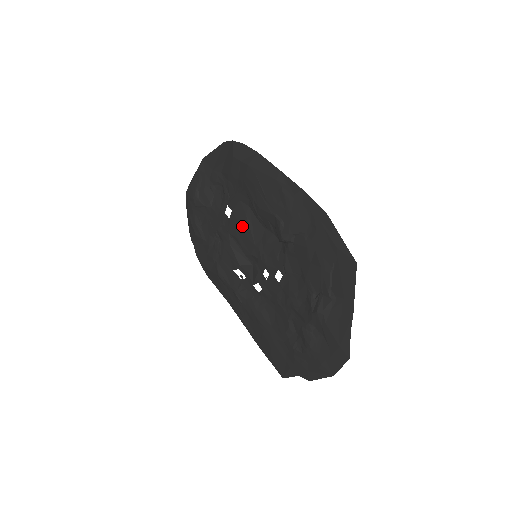
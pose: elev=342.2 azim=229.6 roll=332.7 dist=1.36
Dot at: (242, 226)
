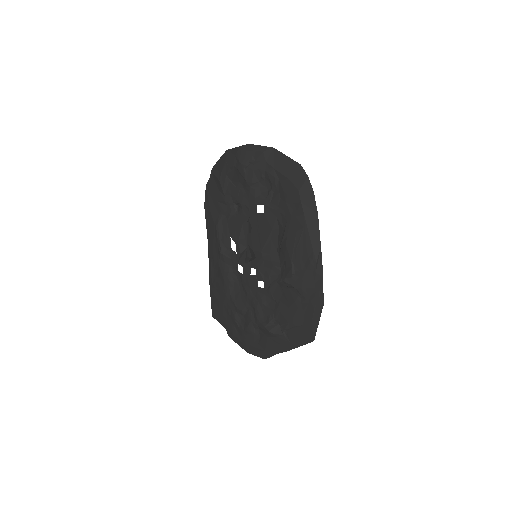
Dot at: (263, 231)
